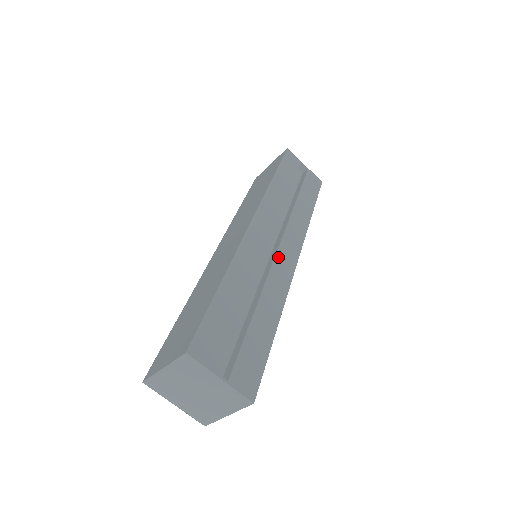
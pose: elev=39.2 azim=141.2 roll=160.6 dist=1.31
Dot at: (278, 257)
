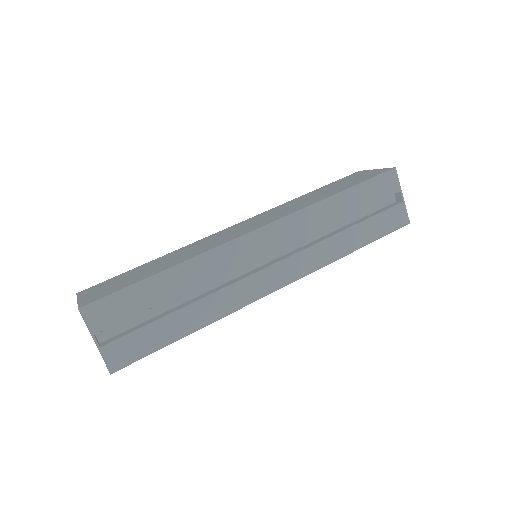
Dot at: (256, 276)
